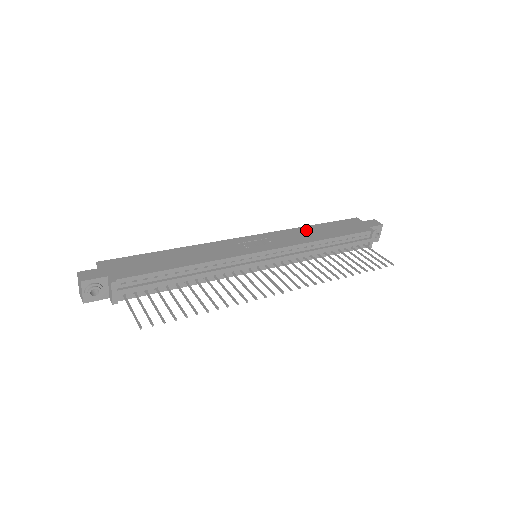
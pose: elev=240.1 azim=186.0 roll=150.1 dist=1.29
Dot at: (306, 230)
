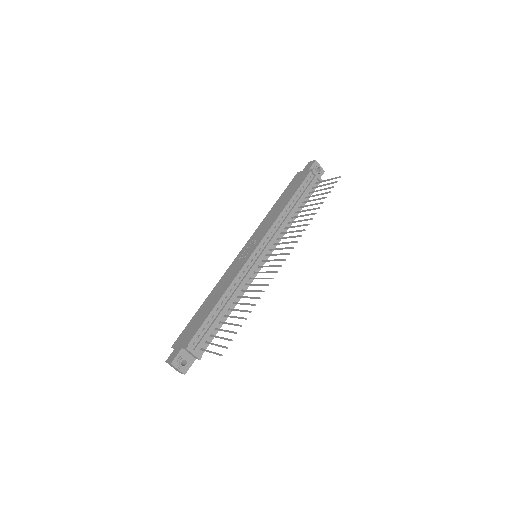
Dot at: (272, 212)
